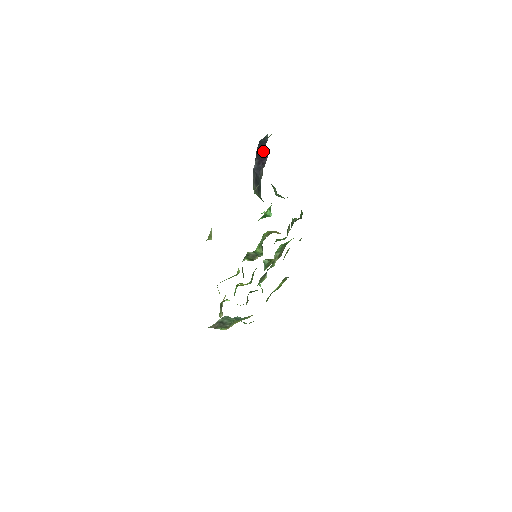
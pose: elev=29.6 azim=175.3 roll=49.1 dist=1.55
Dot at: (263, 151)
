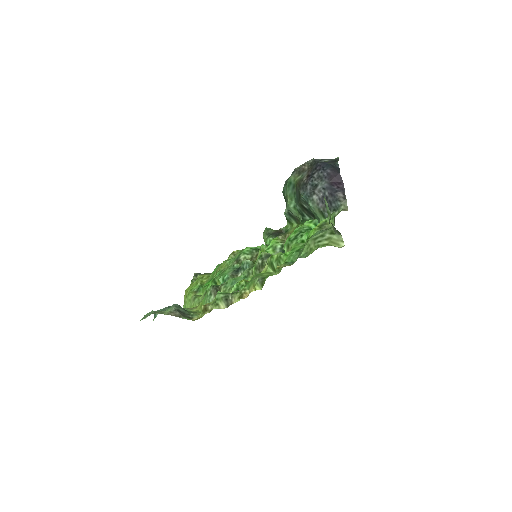
Dot at: (338, 176)
